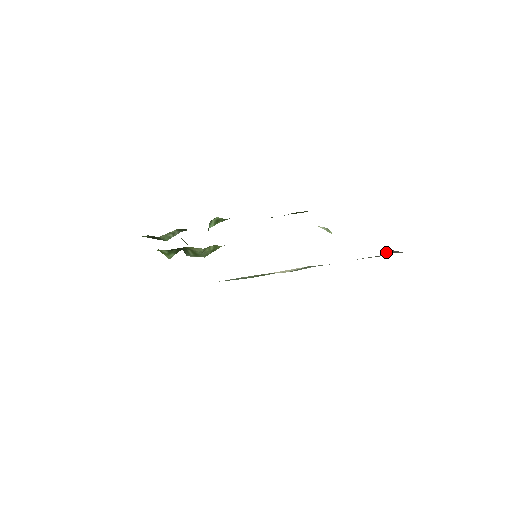
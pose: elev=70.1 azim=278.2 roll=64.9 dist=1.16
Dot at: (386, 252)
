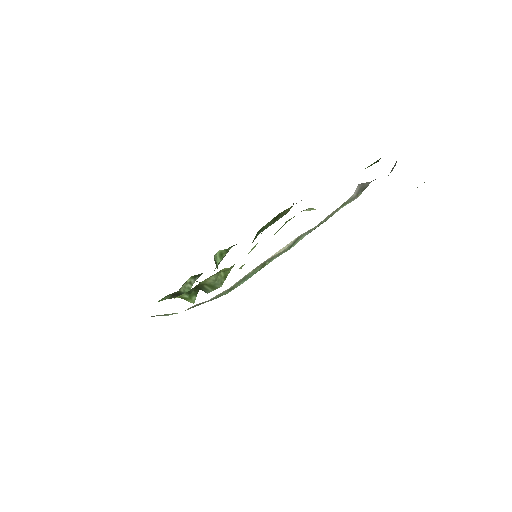
Dot at: (359, 191)
